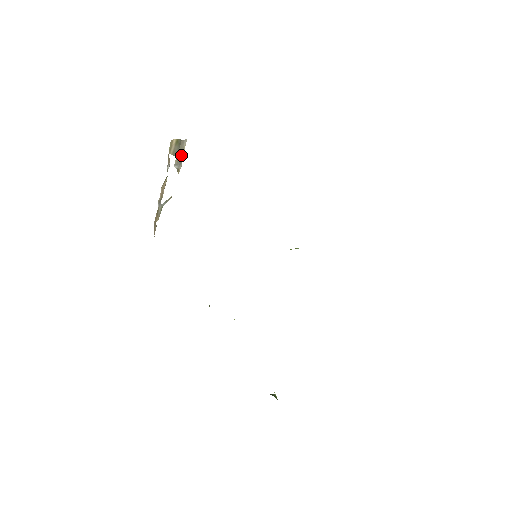
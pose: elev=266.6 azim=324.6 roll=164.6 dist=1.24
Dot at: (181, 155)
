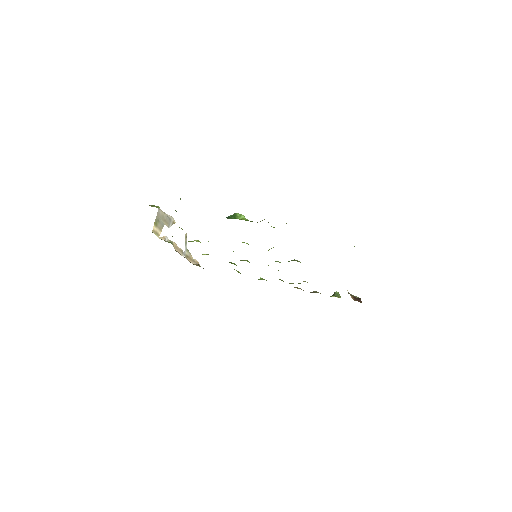
Dot at: (165, 218)
